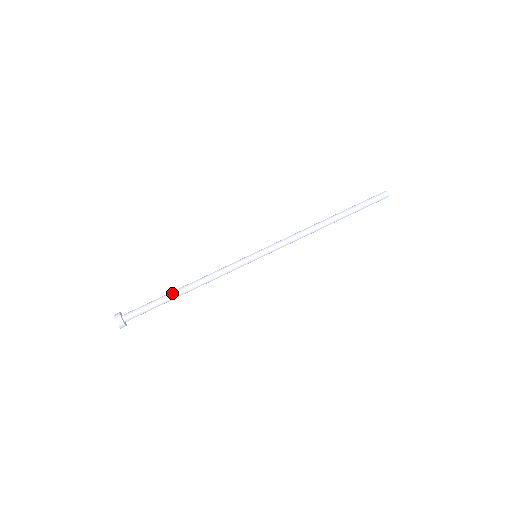
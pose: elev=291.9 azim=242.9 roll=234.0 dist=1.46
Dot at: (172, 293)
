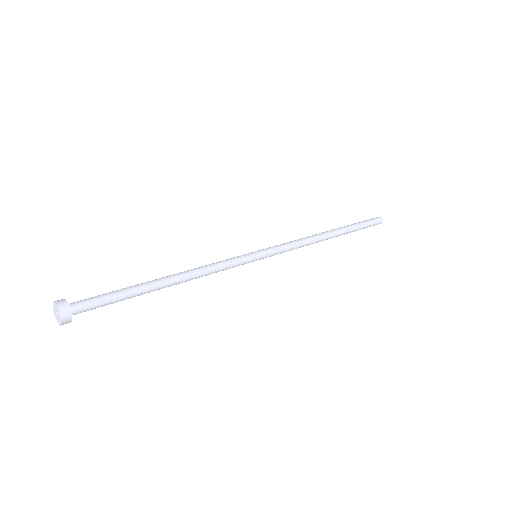
Dot at: occluded
